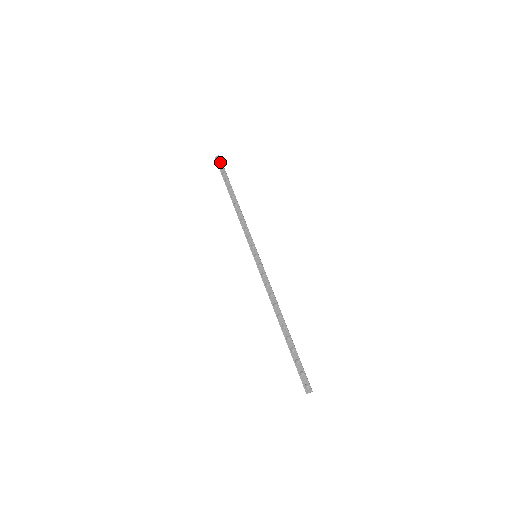
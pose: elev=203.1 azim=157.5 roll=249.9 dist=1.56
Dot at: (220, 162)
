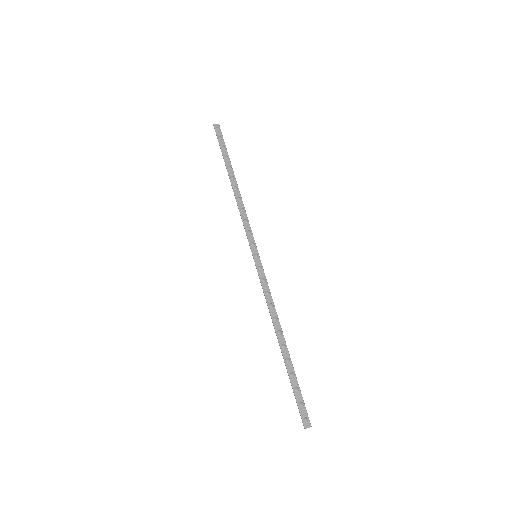
Dot at: (220, 132)
